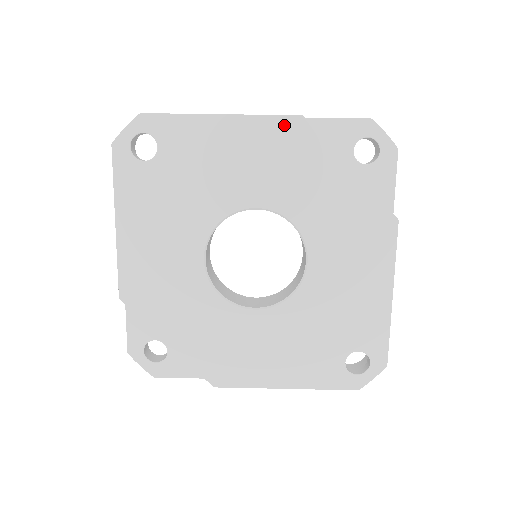
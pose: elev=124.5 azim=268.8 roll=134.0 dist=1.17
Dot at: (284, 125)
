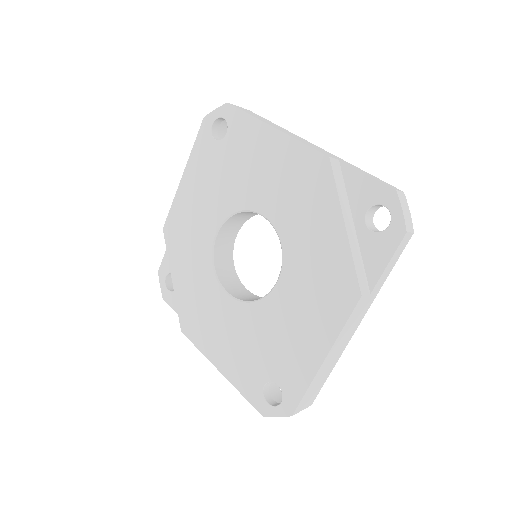
Dot at: (312, 158)
